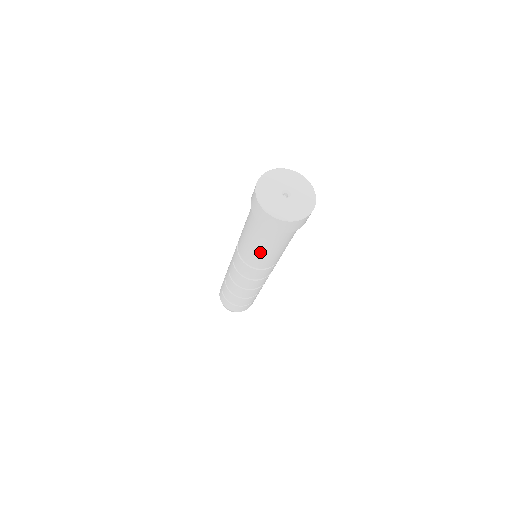
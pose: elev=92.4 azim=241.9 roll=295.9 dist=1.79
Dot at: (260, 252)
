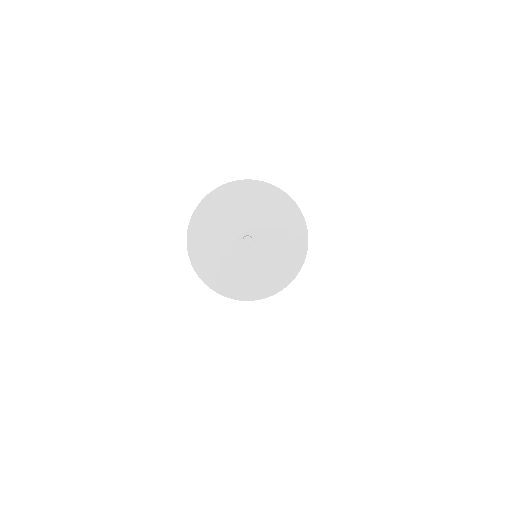
Dot at: occluded
